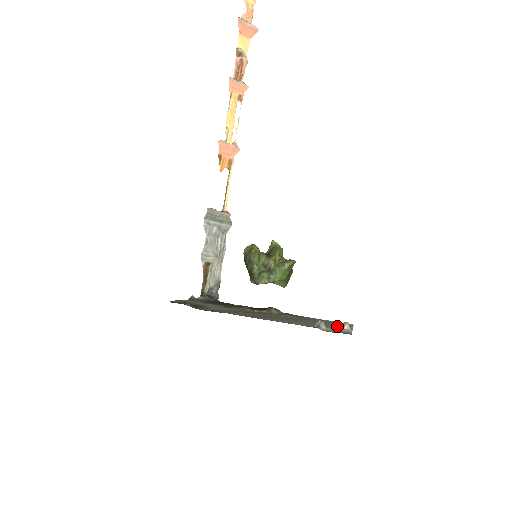
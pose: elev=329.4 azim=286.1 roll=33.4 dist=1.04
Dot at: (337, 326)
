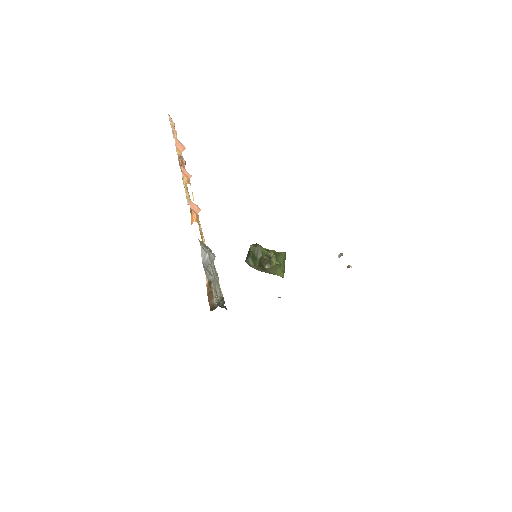
Dot at: occluded
